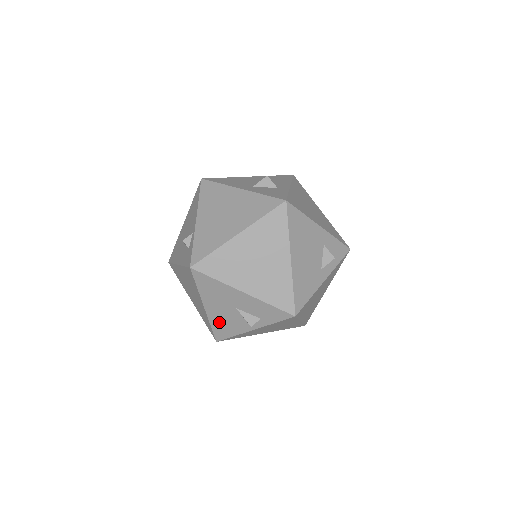
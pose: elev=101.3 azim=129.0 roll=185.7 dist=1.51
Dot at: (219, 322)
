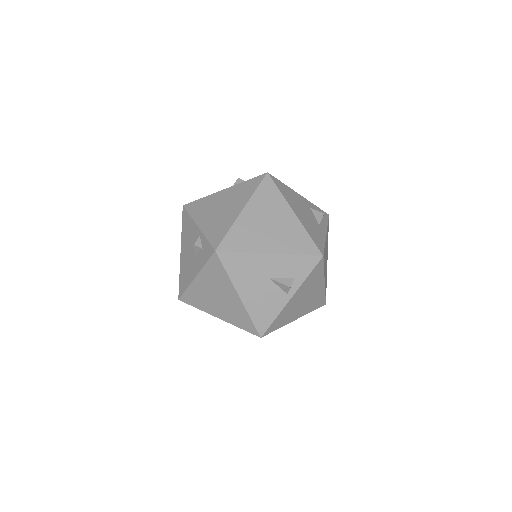
Dot at: (257, 308)
